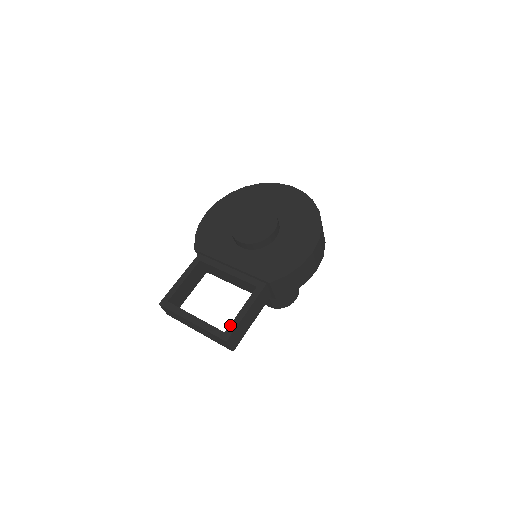
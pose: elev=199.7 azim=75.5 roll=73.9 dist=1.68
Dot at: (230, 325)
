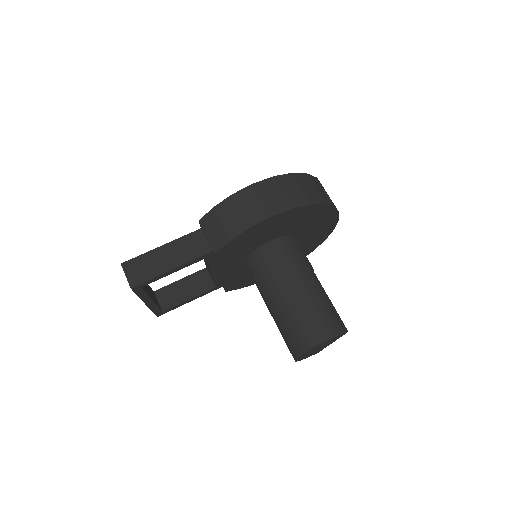
Dot at: occluded
